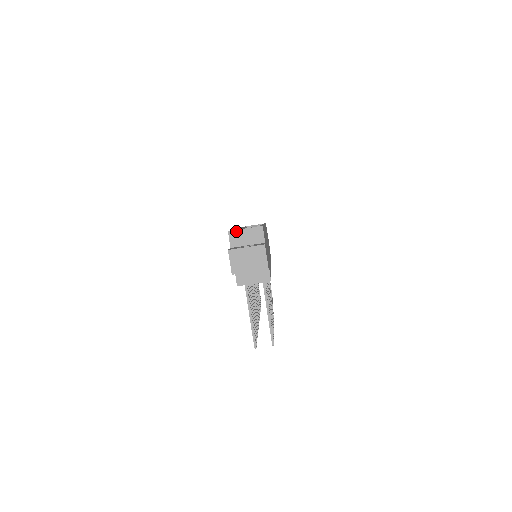
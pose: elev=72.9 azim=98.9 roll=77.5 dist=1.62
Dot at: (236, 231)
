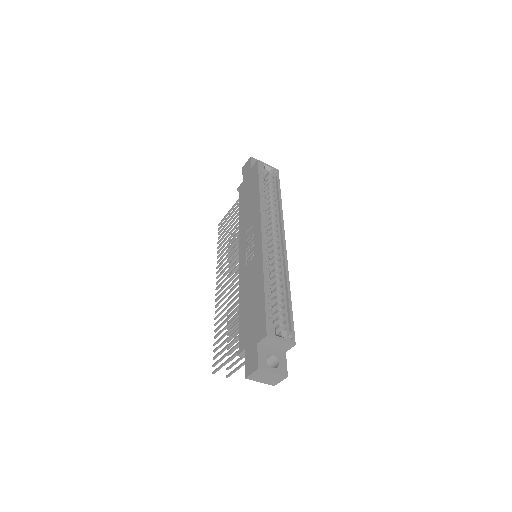
Dot at: (273, 338)
